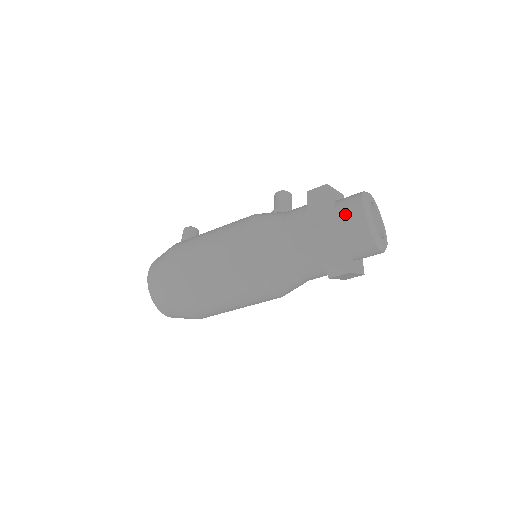
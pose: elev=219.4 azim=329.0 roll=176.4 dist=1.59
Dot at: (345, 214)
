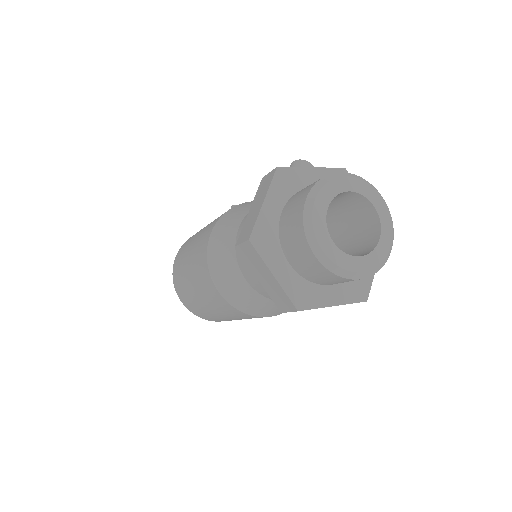
Dot at: (287, 219)
